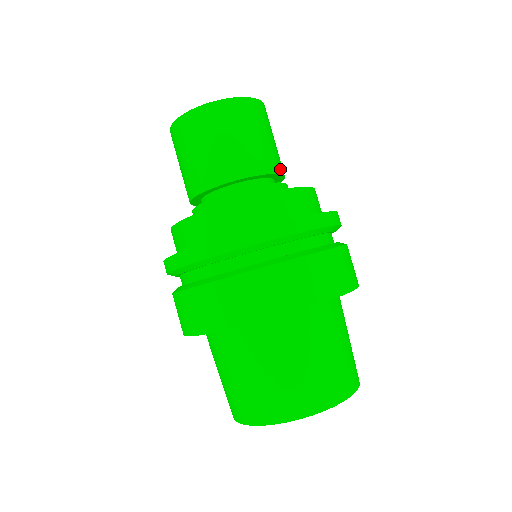
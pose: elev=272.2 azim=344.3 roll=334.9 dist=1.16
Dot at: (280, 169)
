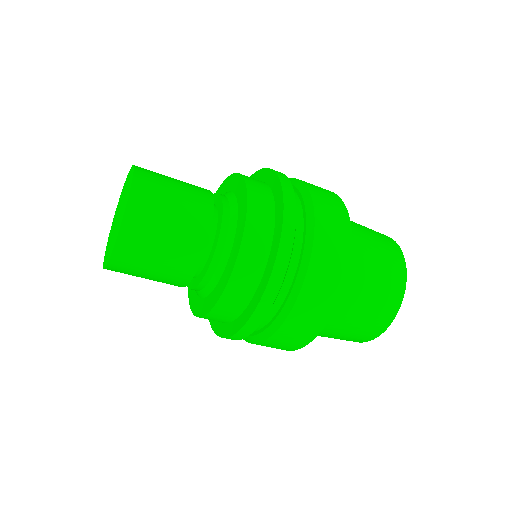
Dot at: (207, 191)
